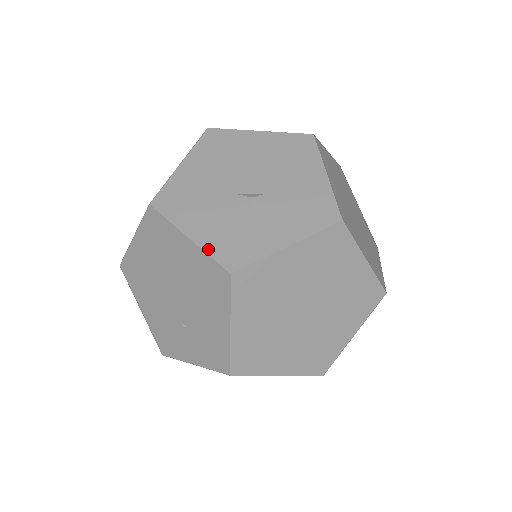
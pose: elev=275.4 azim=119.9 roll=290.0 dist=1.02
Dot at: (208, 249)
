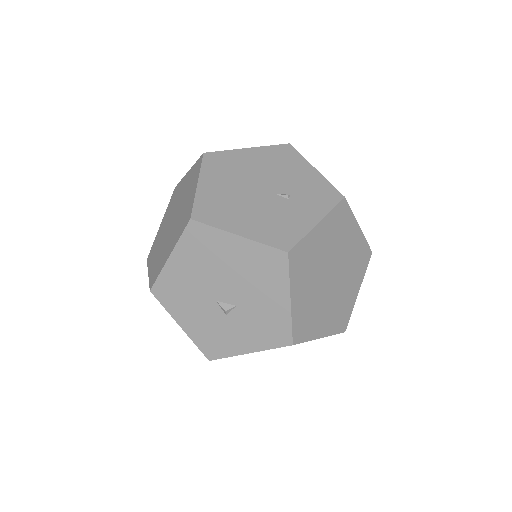
Dot at: (194, 340)
